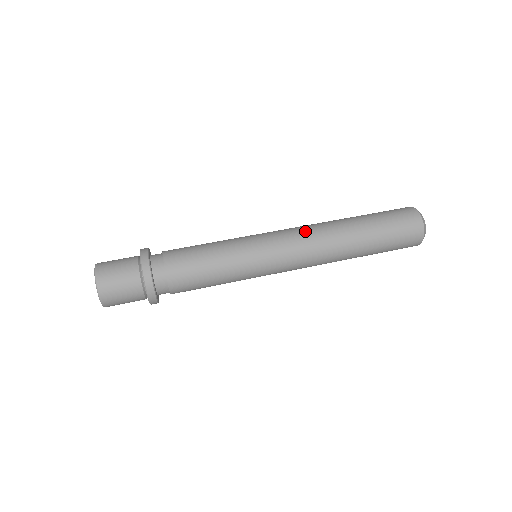
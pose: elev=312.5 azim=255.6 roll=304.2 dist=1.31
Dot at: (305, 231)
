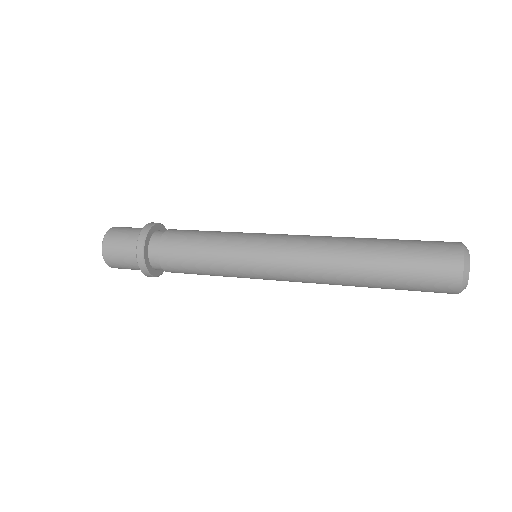
Dot at: occluded
